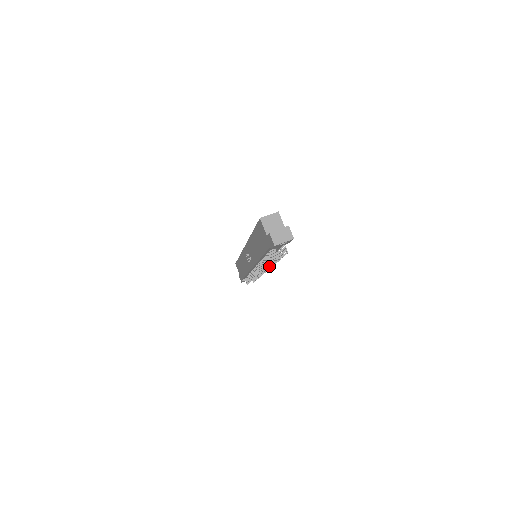
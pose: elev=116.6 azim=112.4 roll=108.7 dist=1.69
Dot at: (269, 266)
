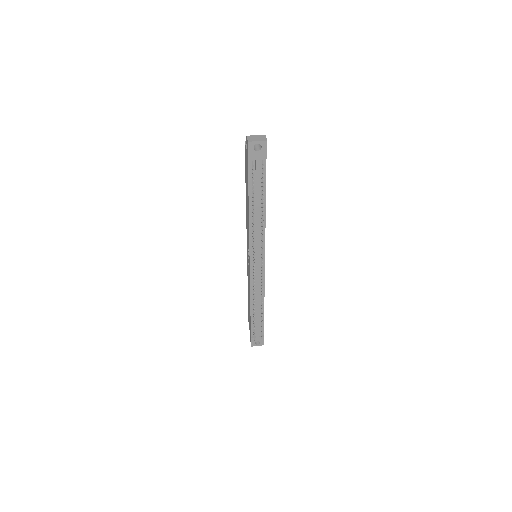
Dot at: (262, 247)
